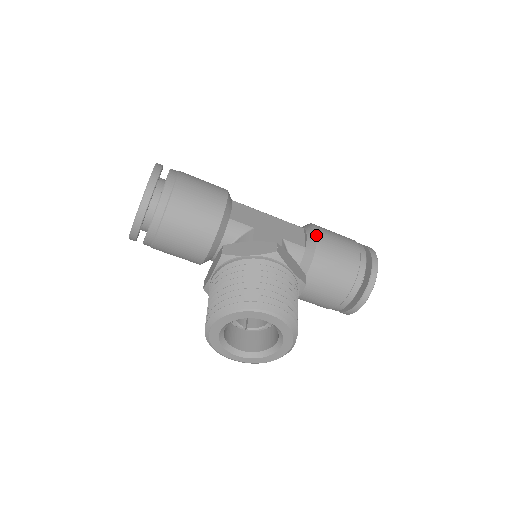
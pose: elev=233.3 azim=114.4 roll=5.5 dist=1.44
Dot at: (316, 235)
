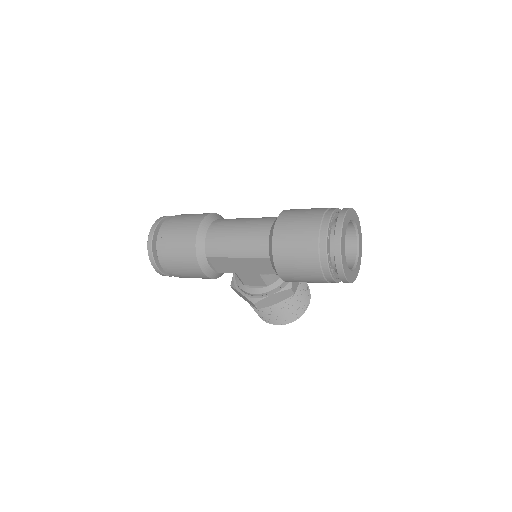
Dot at: occluded
